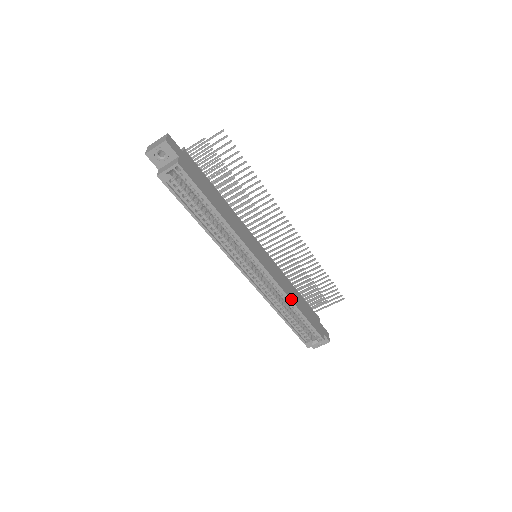
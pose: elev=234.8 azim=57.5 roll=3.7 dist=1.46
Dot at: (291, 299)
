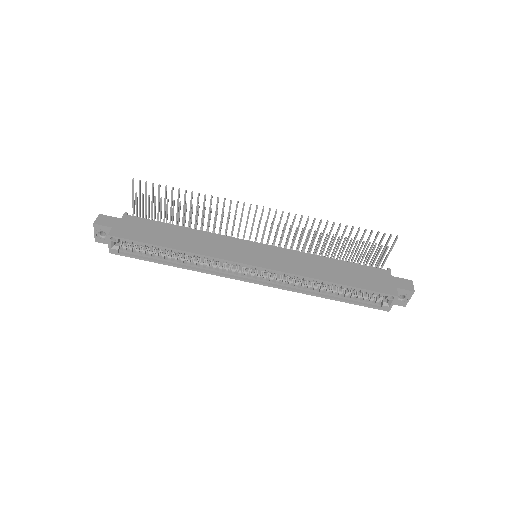
Dot at: (314, 277)
